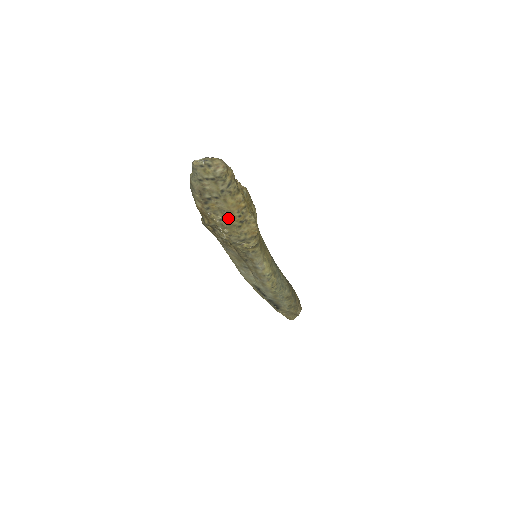
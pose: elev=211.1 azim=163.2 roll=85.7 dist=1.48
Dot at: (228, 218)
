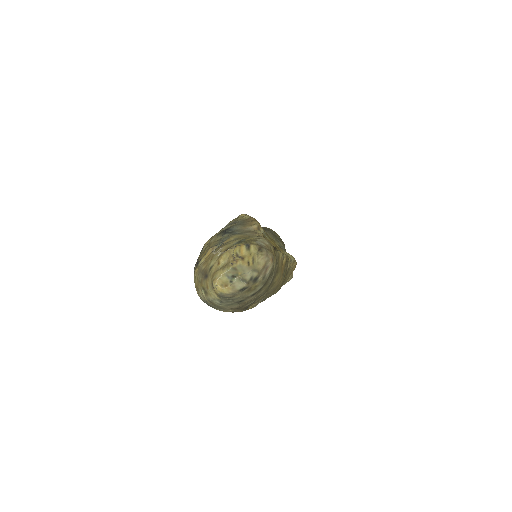
Dot at: (272, 292)
